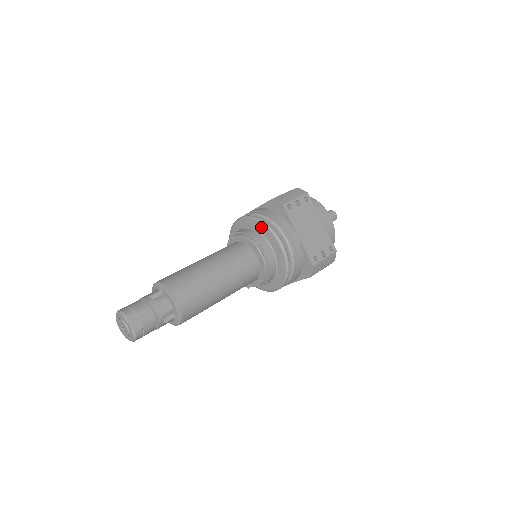
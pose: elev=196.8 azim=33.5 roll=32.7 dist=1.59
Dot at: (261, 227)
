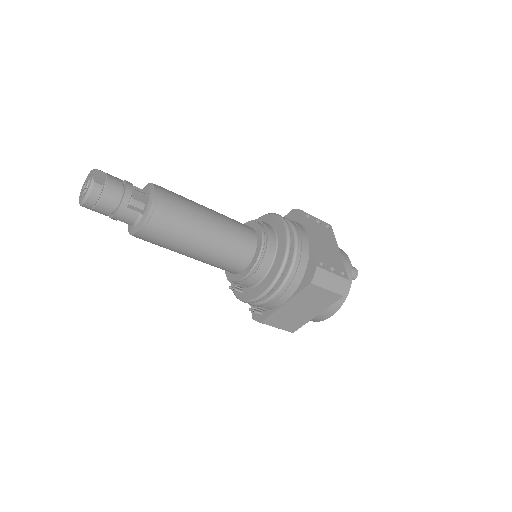
Dot at: (272, 218)
